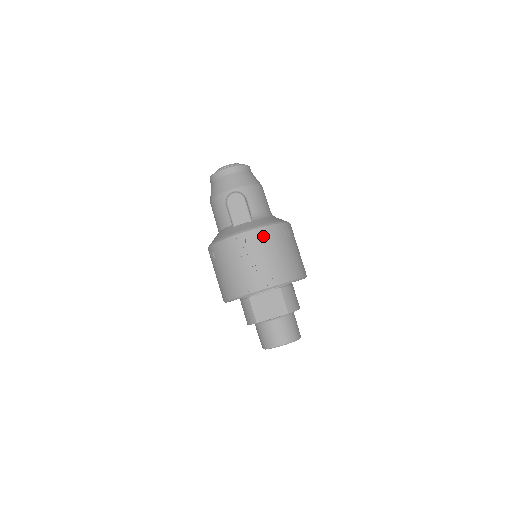
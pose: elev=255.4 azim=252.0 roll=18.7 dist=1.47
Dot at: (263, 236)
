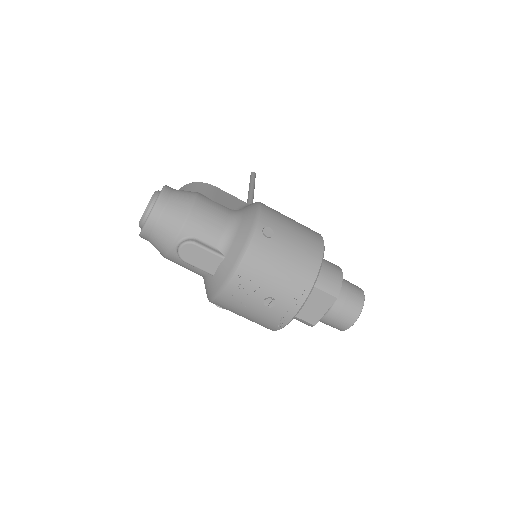
Dot at: (250, 269)
